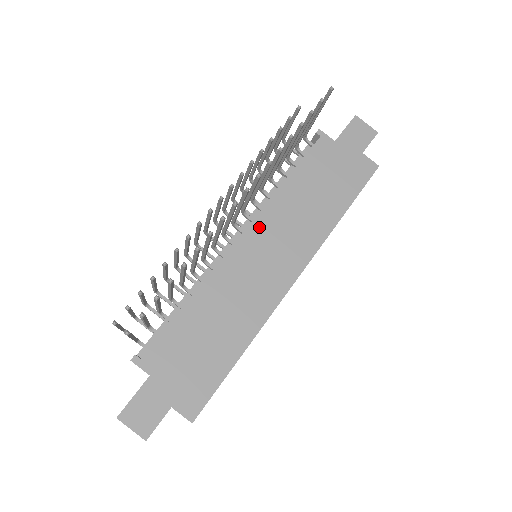
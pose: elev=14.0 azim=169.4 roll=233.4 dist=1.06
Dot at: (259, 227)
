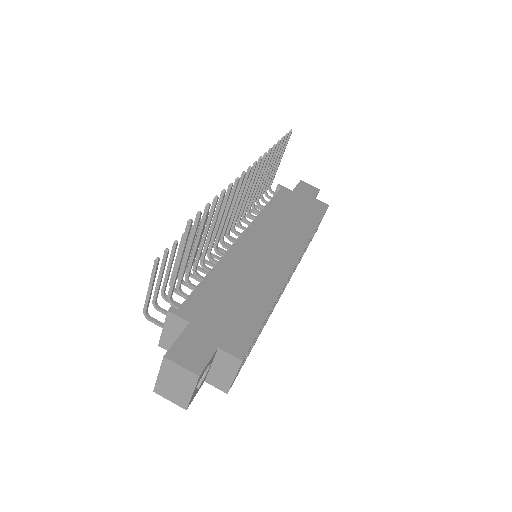
Dot at: (255, 230)
